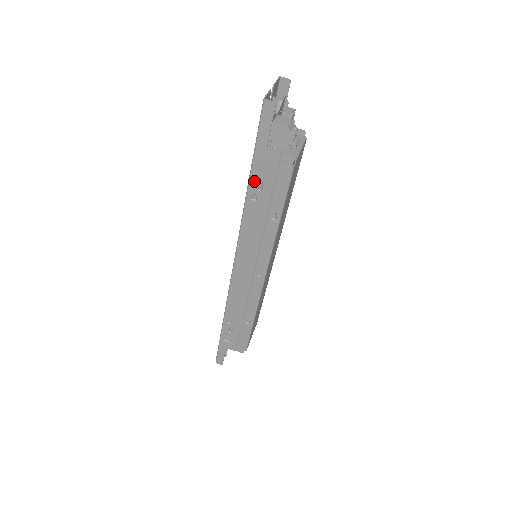
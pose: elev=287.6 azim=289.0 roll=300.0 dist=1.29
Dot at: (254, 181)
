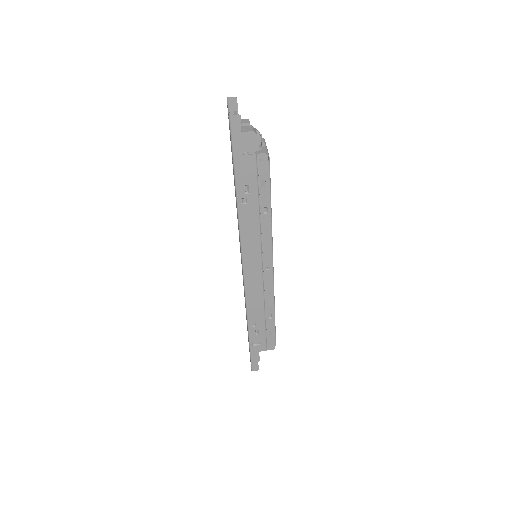
Dot at: (240, 187)
